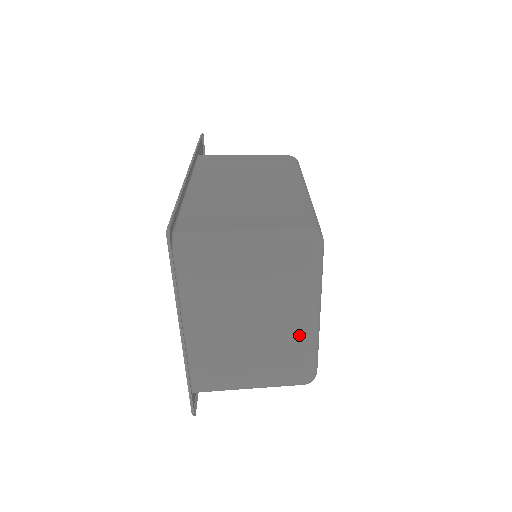
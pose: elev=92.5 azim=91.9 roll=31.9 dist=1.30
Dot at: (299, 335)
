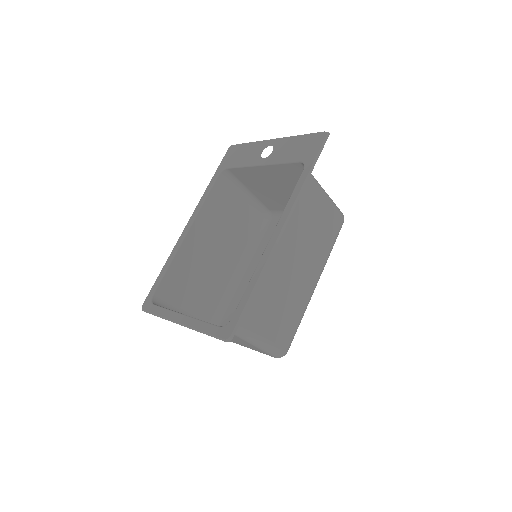
Dot at: occluded
